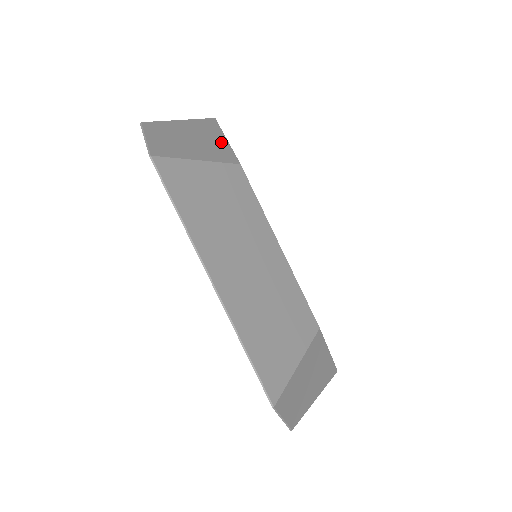
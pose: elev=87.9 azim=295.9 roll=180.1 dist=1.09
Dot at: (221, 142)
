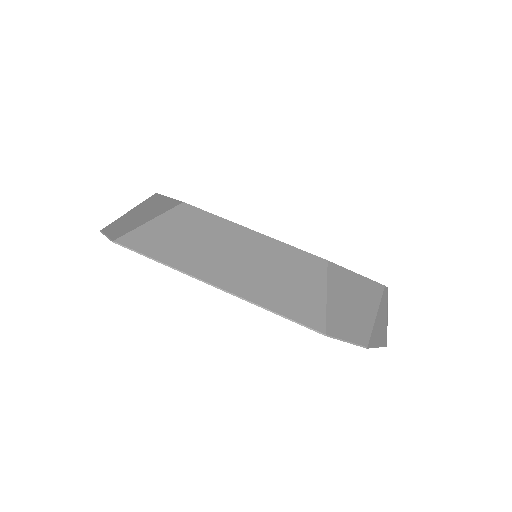
Dot at: (164, 201)
